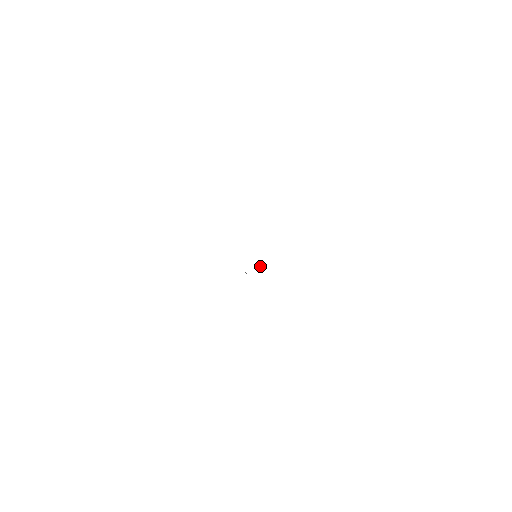
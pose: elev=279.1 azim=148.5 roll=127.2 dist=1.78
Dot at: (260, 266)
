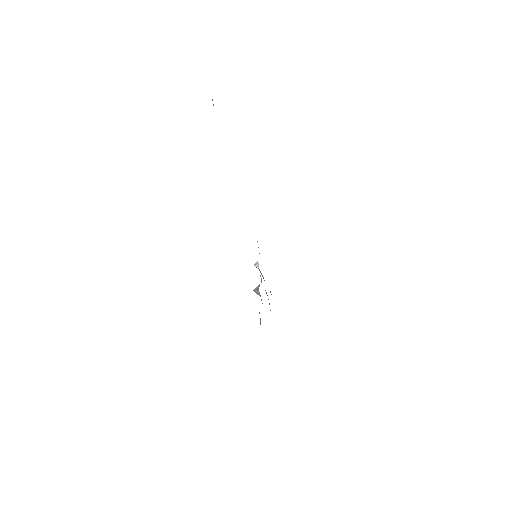
Dot at: (258, 268)
